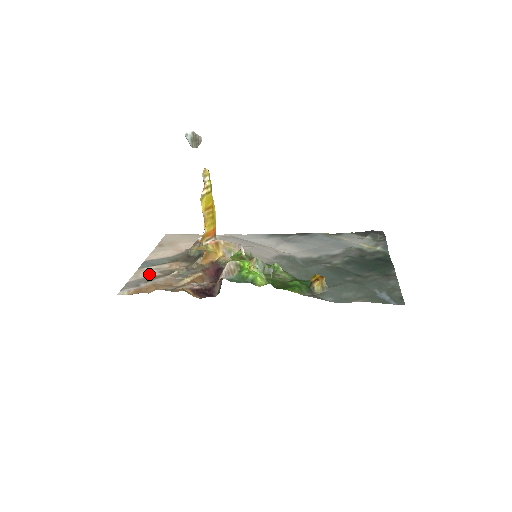
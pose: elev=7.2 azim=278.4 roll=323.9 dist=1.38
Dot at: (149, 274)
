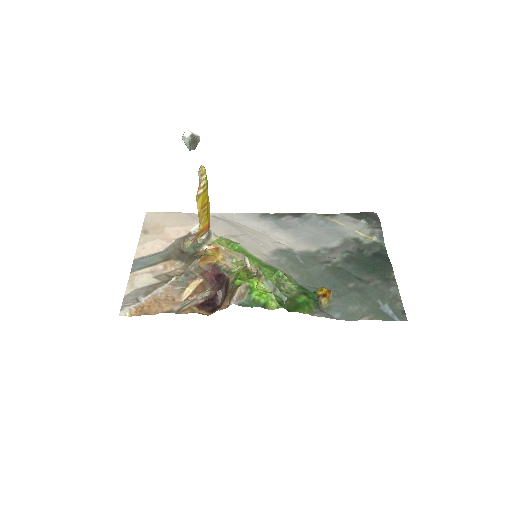
Dot at: (145, 281)
